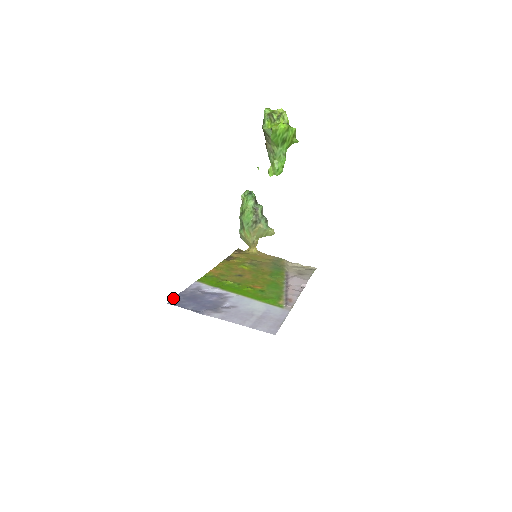
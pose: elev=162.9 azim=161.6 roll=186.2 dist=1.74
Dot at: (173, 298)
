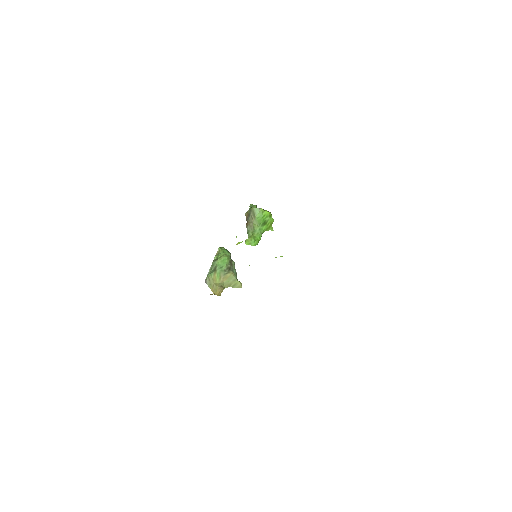
Dot at: occluded
